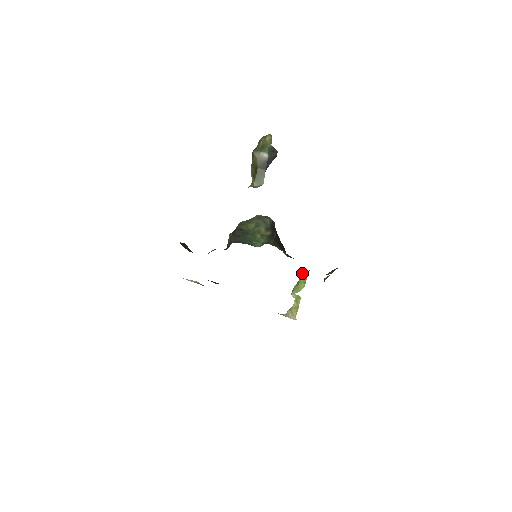
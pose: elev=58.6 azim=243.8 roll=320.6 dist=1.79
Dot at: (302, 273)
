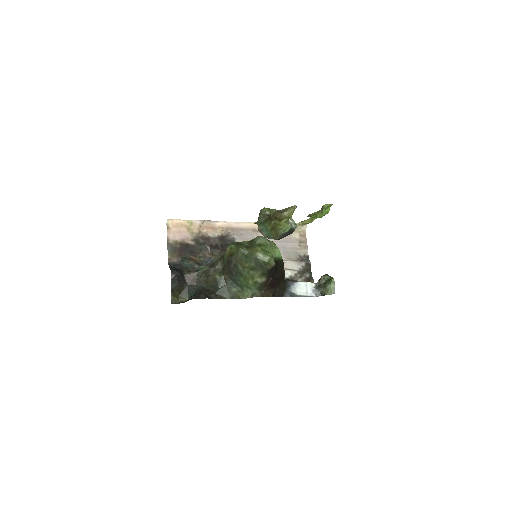
Dot at: (325, 210)
